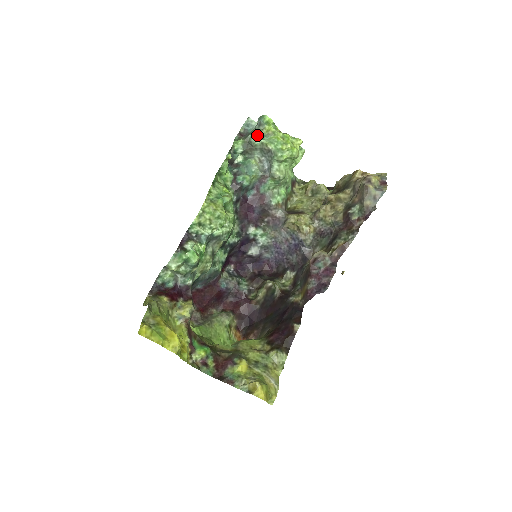
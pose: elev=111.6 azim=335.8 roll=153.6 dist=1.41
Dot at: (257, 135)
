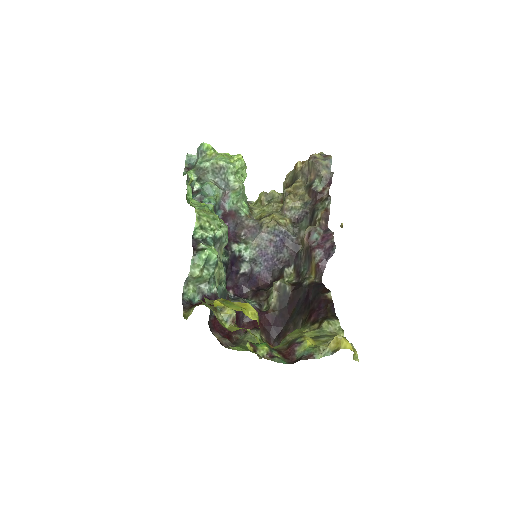
Dot at: (204, 160)
